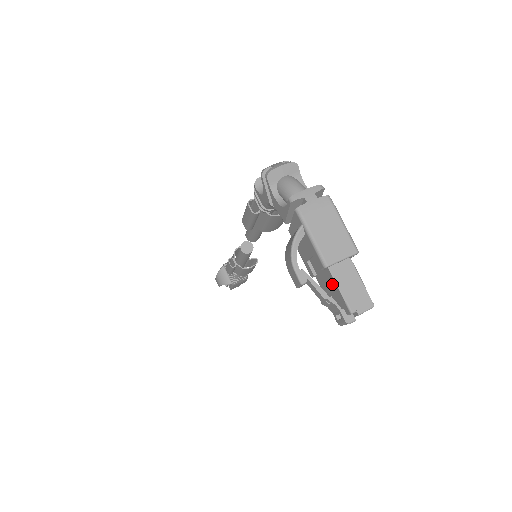
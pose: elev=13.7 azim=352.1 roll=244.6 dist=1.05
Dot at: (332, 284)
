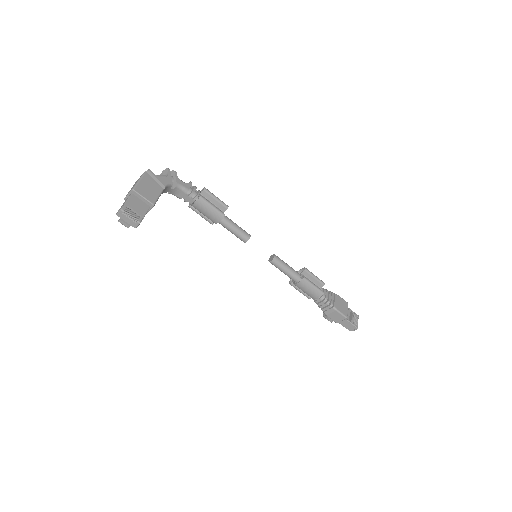
Dot at: occluded
